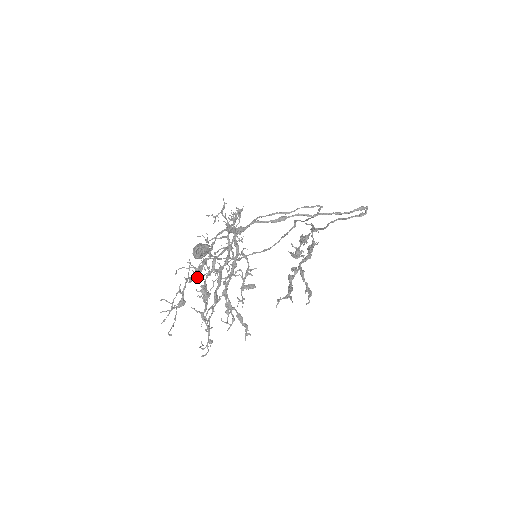
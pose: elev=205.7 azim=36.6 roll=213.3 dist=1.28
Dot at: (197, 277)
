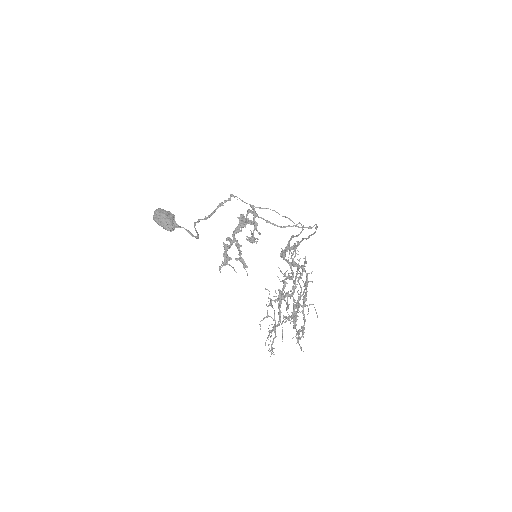
Dot at: occluded
